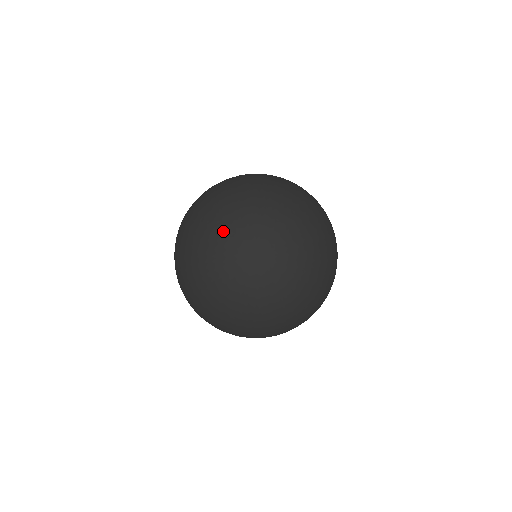
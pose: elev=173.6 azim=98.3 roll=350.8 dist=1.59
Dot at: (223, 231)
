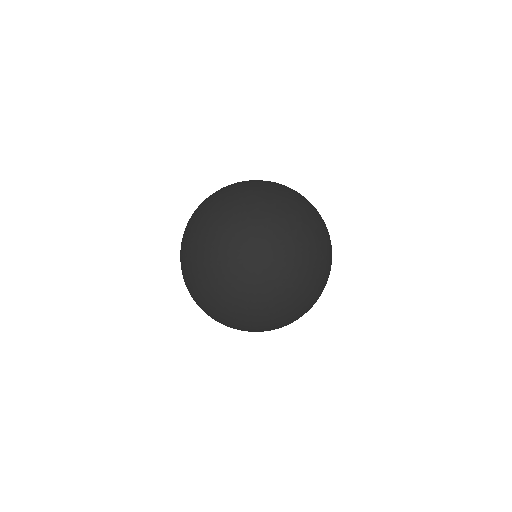
Dot at: (277, 310)
